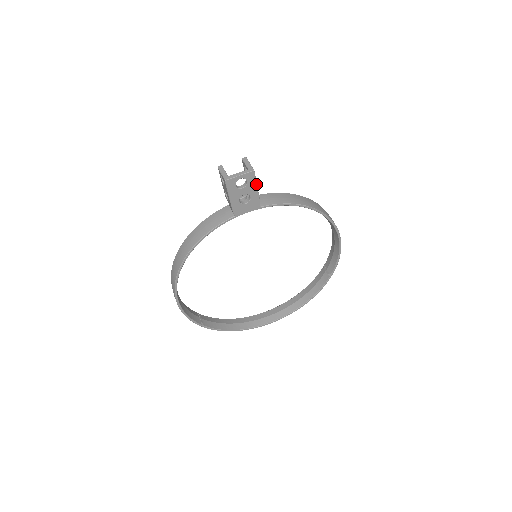
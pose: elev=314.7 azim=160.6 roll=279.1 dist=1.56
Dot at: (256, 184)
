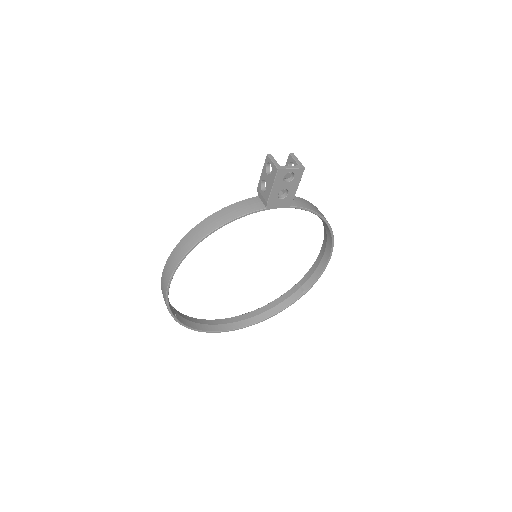
Dot at: (299, 182)
